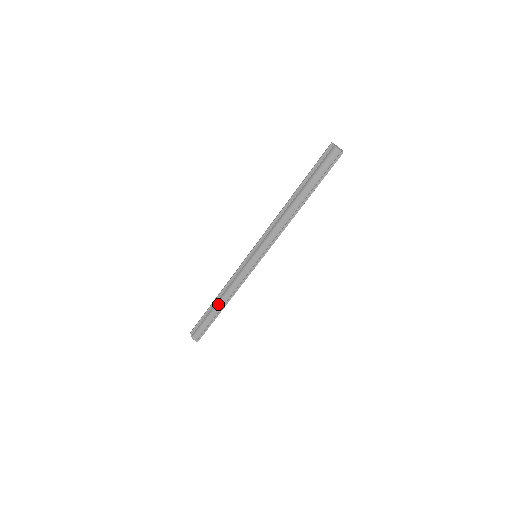
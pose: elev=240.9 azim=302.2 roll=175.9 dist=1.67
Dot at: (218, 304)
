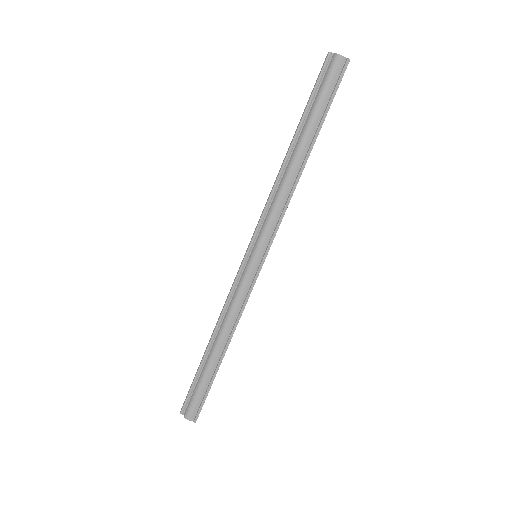
Dot at: (215, 350)
